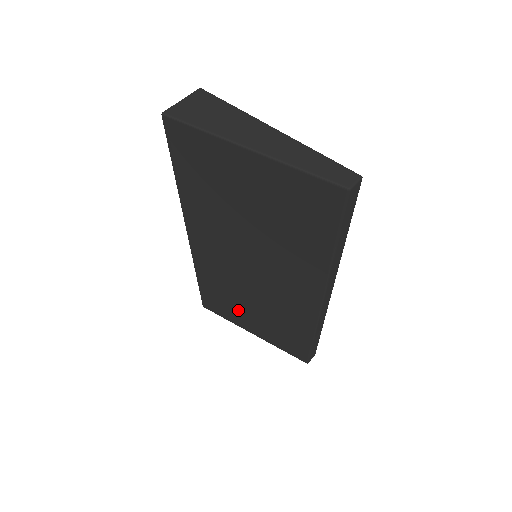
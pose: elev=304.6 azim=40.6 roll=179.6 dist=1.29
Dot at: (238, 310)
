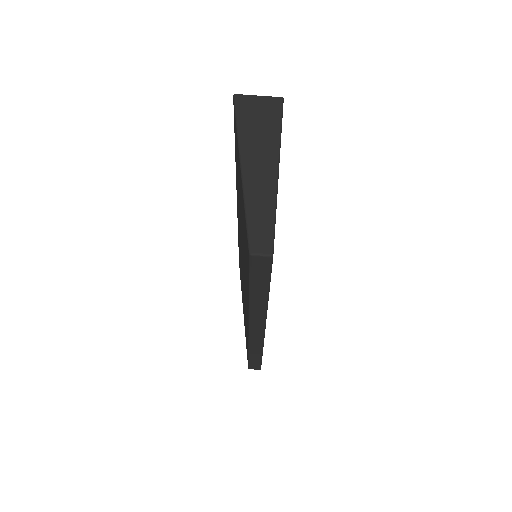
Dot at: occluded
